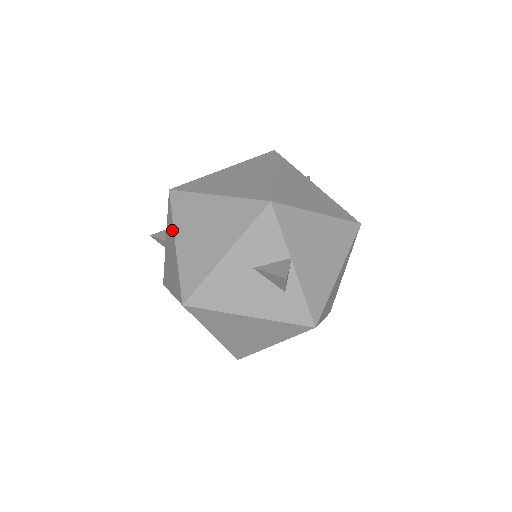
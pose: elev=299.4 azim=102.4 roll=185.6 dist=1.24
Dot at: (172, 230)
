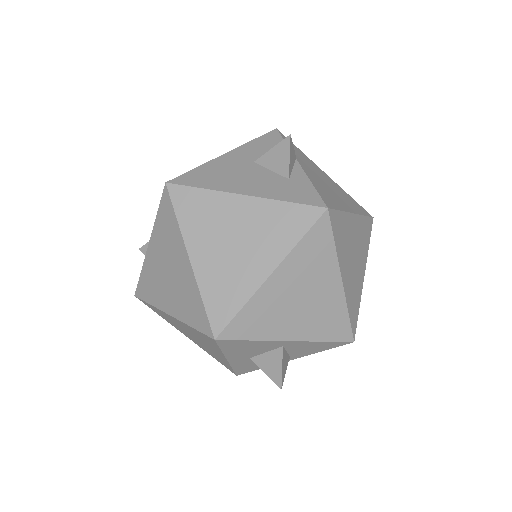
Dot at: occluded
